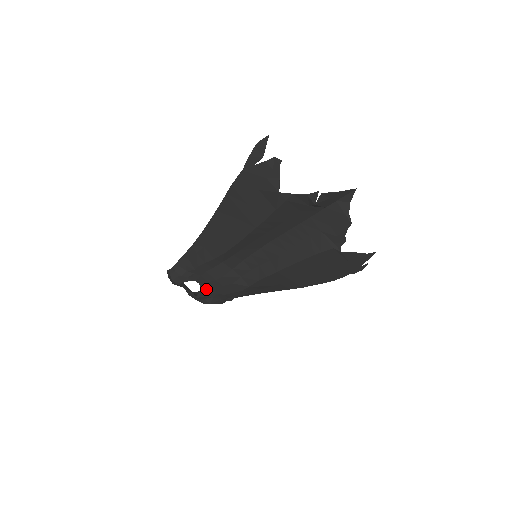
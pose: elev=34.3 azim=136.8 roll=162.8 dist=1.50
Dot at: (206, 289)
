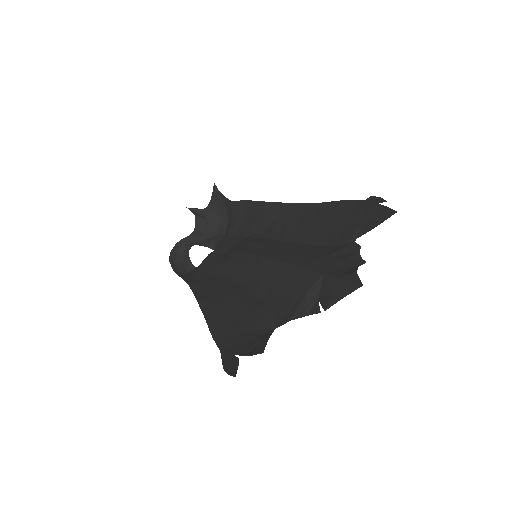
Dot at: (217, 249)
